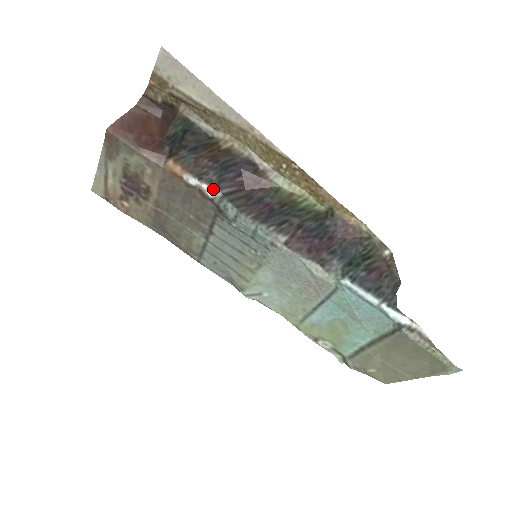
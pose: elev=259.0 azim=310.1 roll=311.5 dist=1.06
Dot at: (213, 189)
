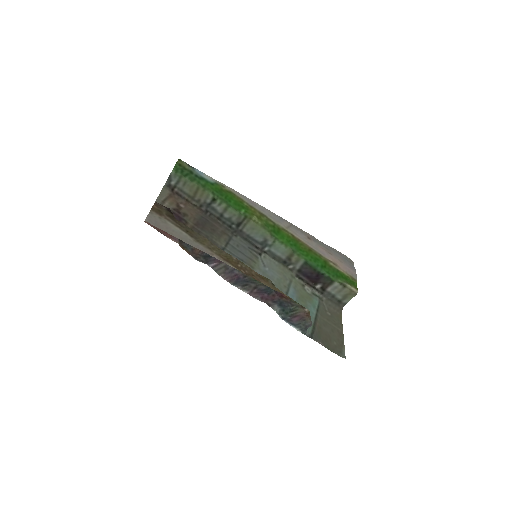
Dot at: occluded
